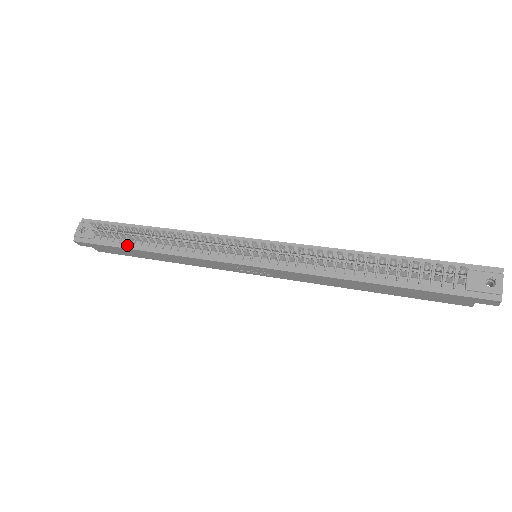
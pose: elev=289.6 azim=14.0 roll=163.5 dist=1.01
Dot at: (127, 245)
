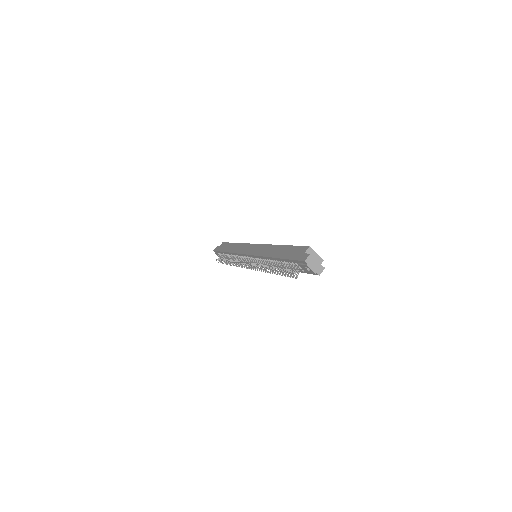
Dot at: occluded
